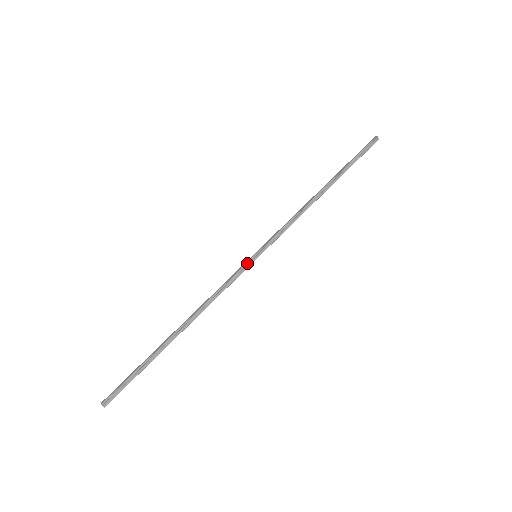
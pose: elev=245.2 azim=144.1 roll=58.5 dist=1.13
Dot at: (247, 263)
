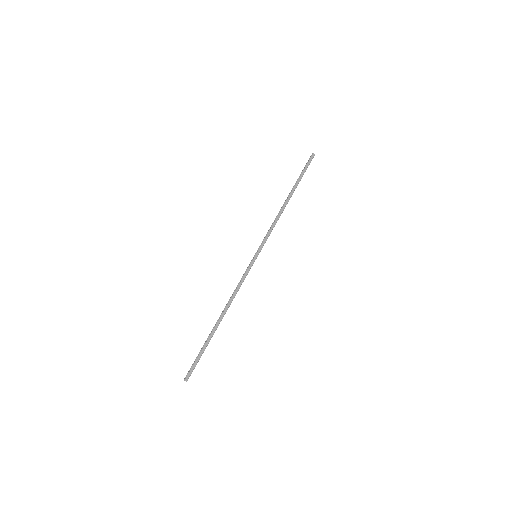
Dot at: occluded
